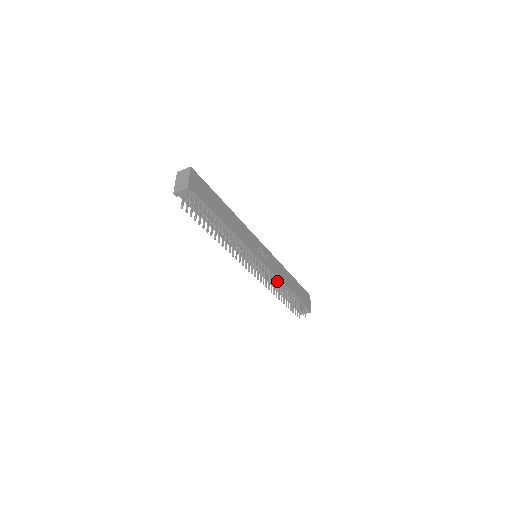
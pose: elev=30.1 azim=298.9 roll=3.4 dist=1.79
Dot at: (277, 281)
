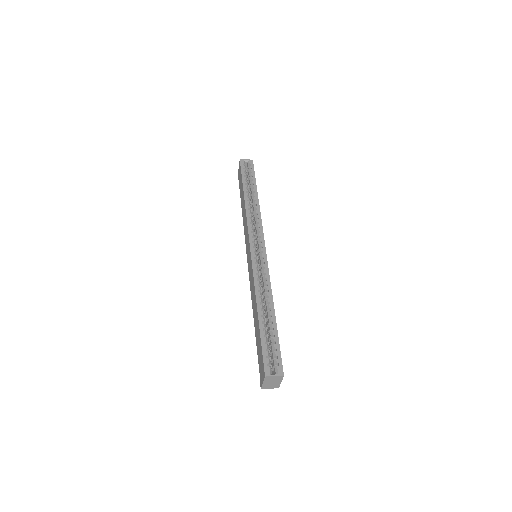
Dot at: occluded
